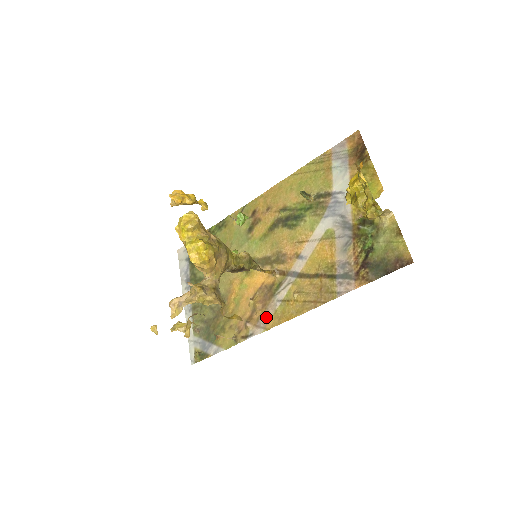
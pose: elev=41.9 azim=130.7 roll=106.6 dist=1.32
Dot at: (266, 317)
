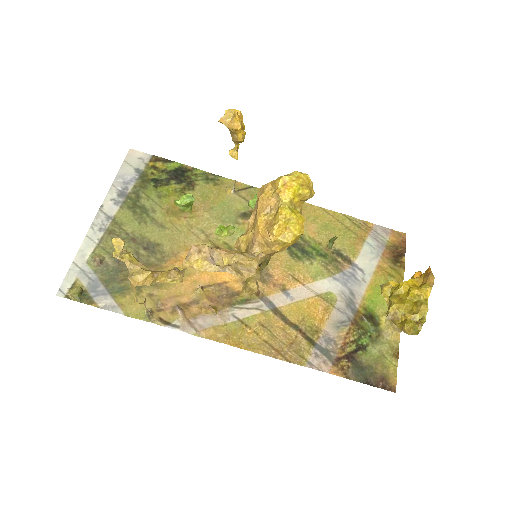
Dot at: (208, 321)
